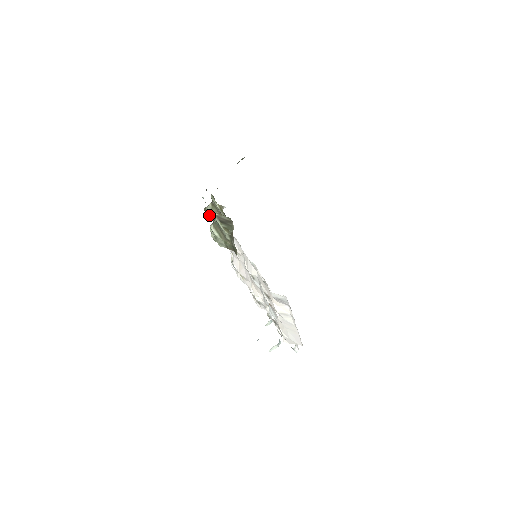
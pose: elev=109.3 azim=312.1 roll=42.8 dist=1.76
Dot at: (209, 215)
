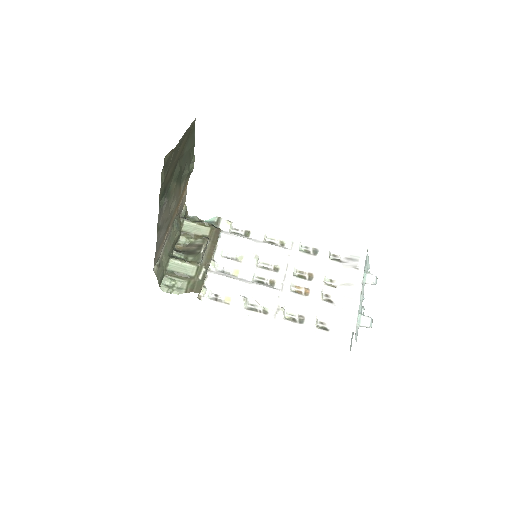
Dot at: (184, 248)
